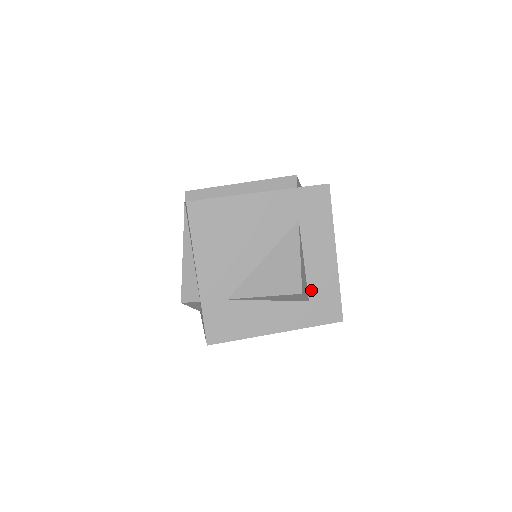
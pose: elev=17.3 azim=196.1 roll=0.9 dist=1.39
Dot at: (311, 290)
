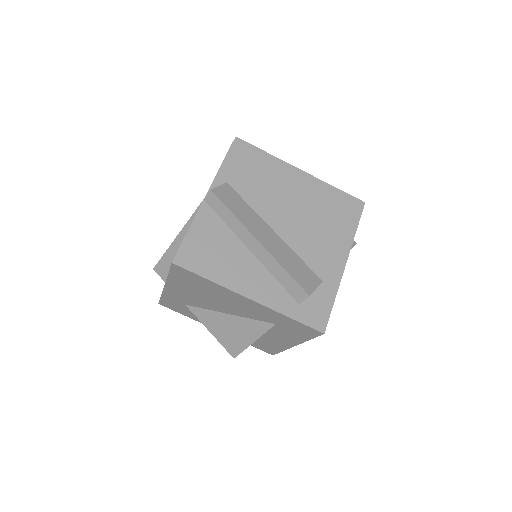
Dot at: (258, 339)
